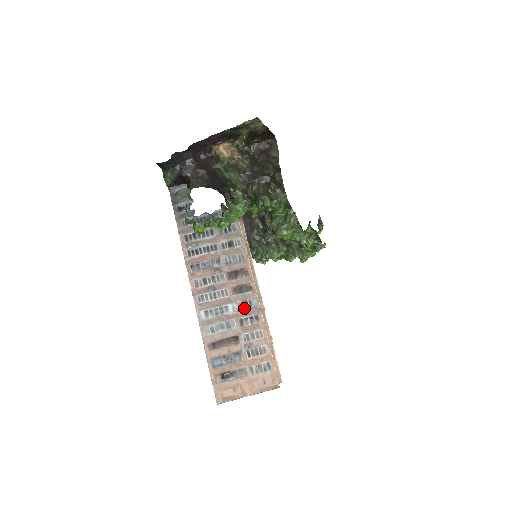
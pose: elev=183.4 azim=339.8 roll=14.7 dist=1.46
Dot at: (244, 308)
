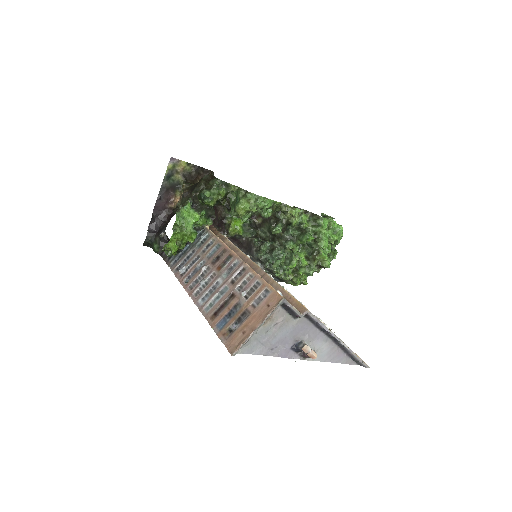
Dot at: (231, 272)
